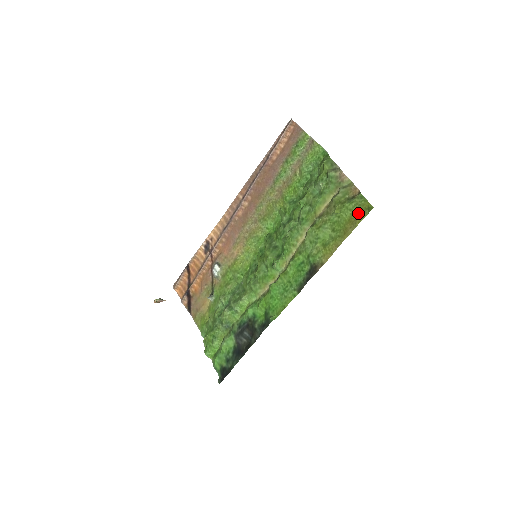
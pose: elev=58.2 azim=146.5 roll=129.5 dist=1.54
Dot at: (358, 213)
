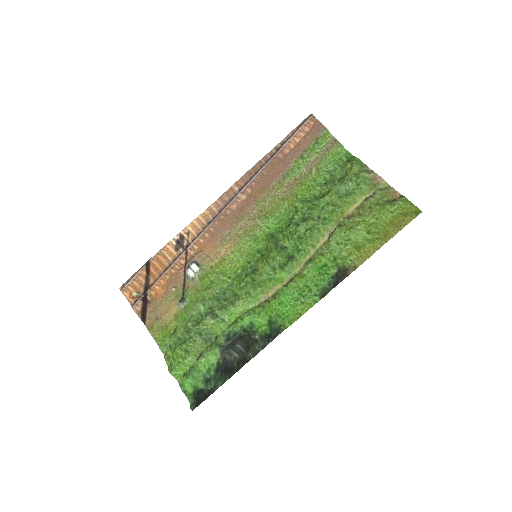
Dot at: (403, 216)
